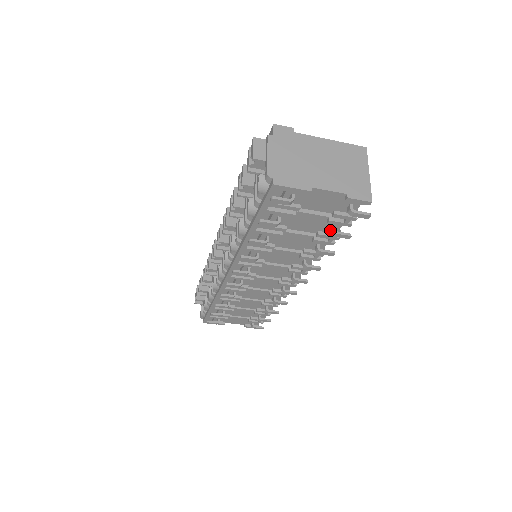
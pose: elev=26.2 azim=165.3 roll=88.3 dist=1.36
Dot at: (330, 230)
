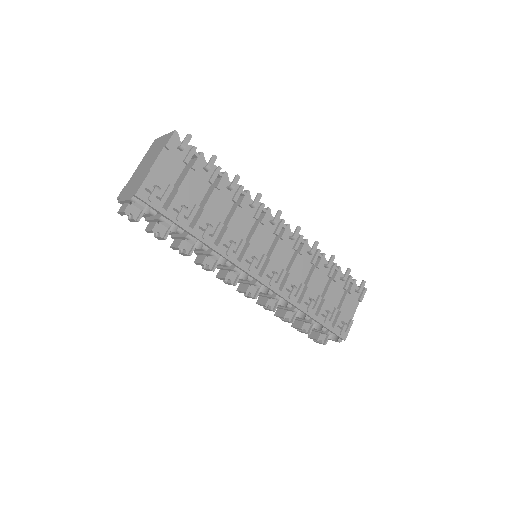
Dot at: (206, 171)
